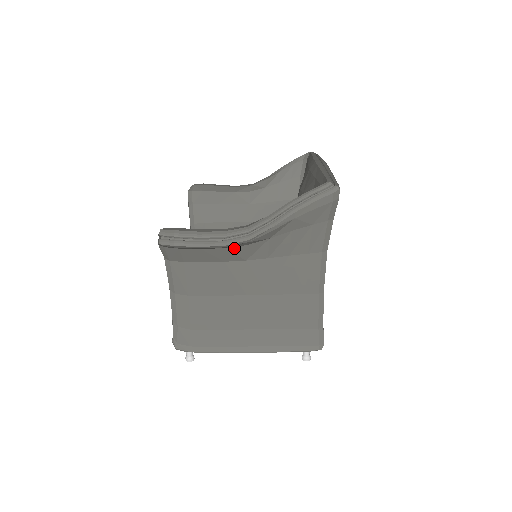
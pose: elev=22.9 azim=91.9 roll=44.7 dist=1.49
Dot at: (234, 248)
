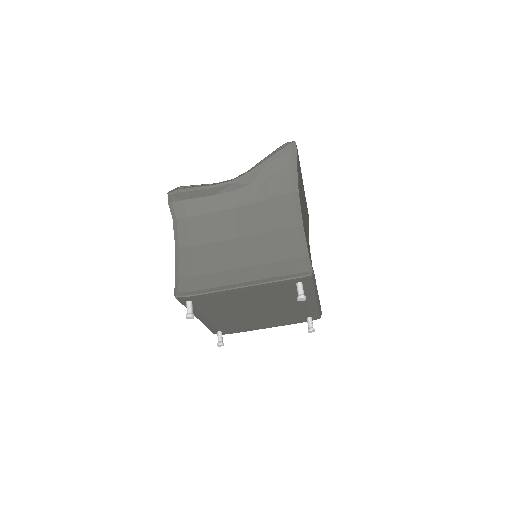
Dot at: (224, 195)
